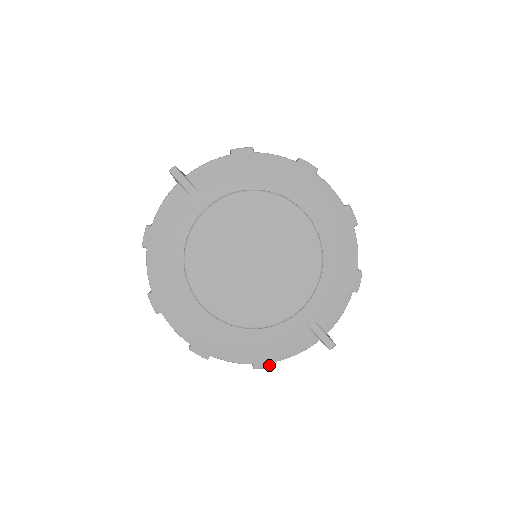
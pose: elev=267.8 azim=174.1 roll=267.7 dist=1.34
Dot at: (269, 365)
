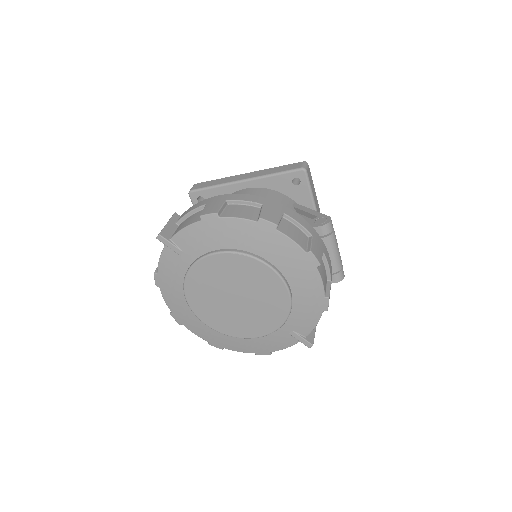
Dot at: (266, 354)
